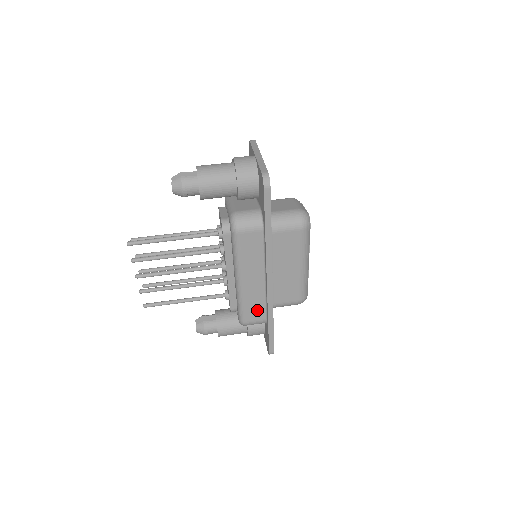
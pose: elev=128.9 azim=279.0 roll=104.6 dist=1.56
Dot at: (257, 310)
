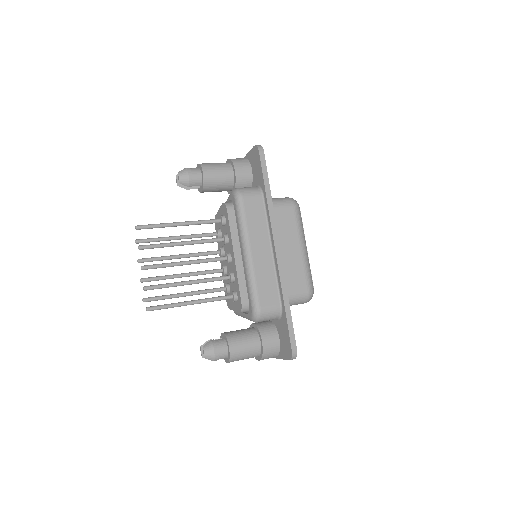
Dot at: (270, 291)
